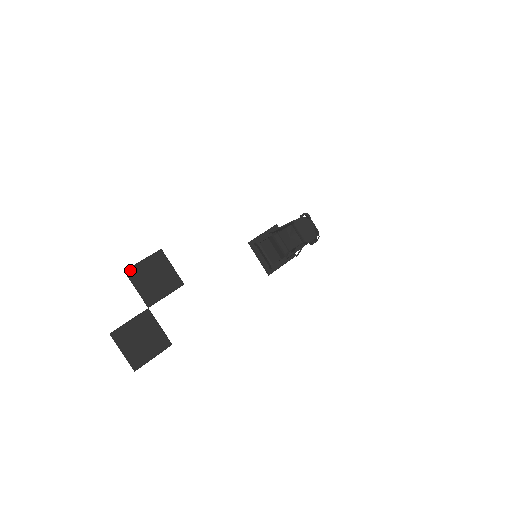
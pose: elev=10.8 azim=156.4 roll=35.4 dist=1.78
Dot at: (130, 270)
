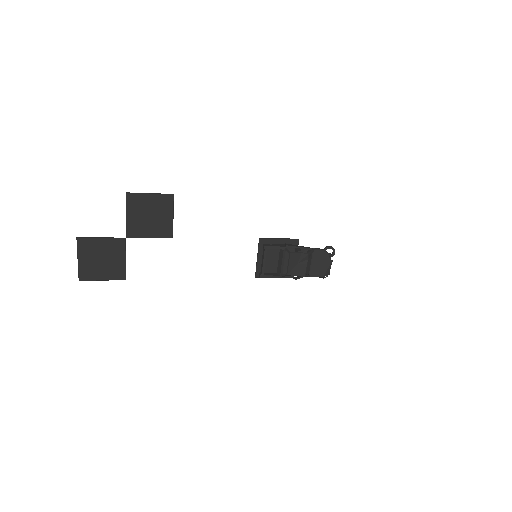
Dot at: (132, 196)
